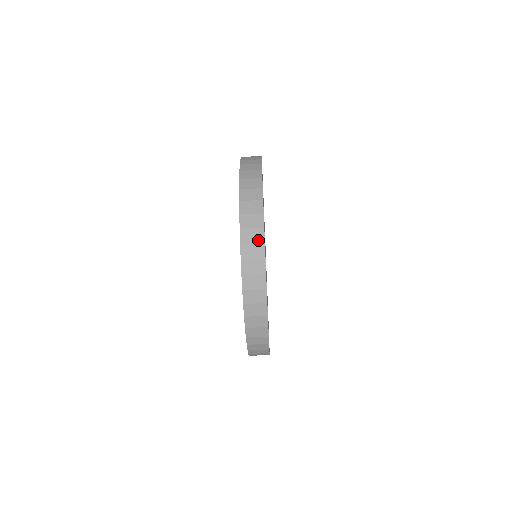
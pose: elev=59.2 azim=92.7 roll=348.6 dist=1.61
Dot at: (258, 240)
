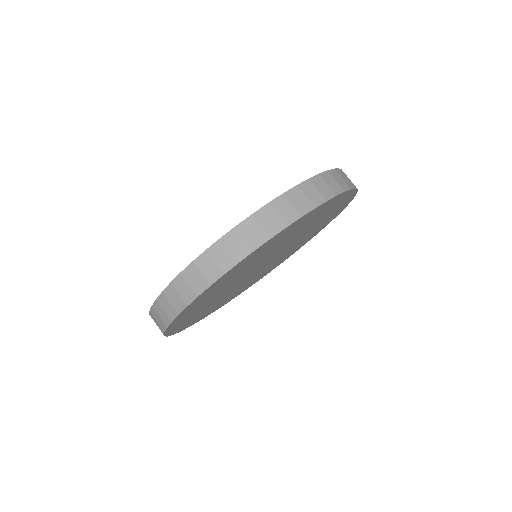
Dot at: (270, 229)
